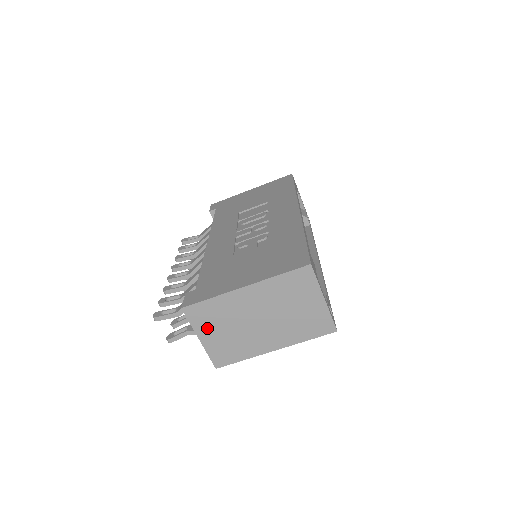
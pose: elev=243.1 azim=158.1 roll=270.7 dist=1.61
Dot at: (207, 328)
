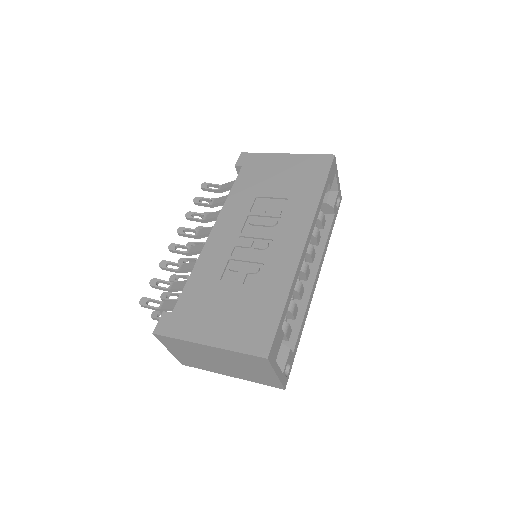
Dot at: (174, 348)
